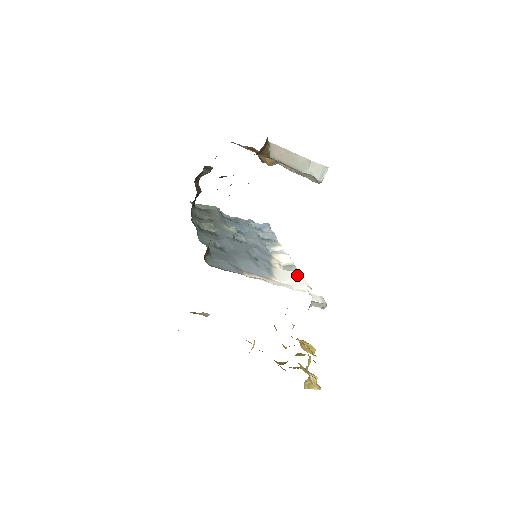
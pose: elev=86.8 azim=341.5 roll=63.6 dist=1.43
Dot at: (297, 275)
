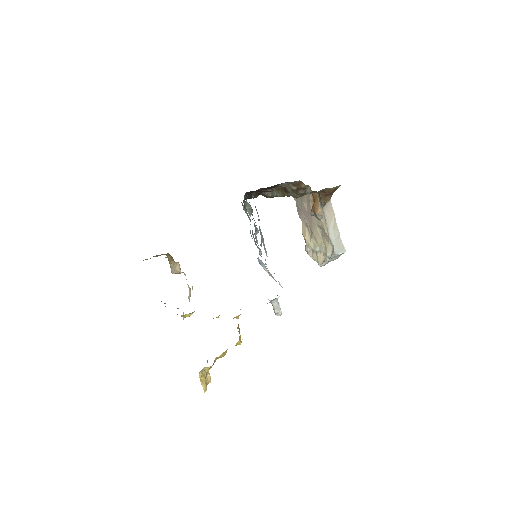
Dot at: occluded
